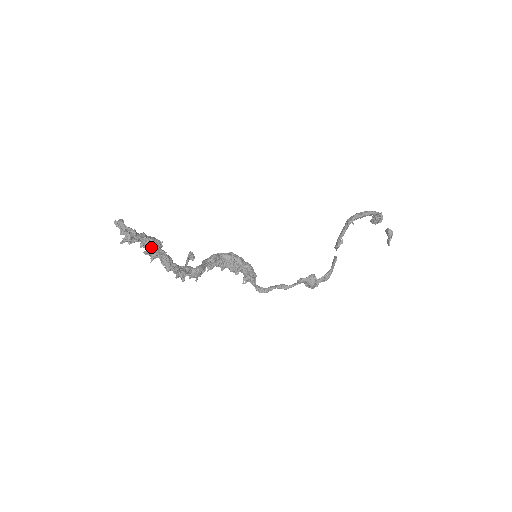
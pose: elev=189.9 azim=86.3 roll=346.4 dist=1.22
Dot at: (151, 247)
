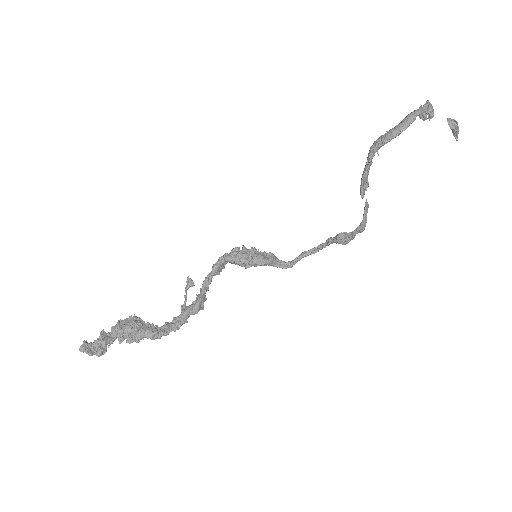
Dot at: (129, 337)
